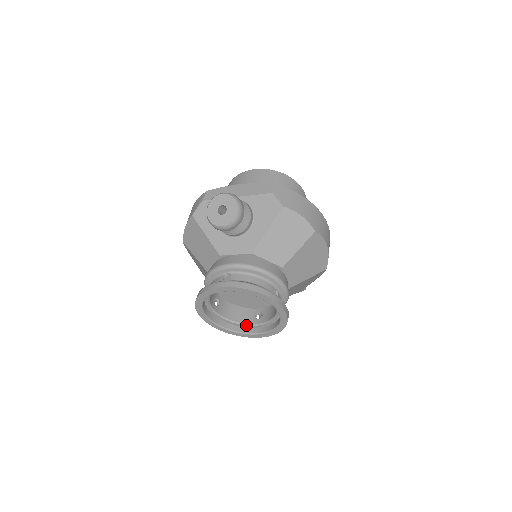
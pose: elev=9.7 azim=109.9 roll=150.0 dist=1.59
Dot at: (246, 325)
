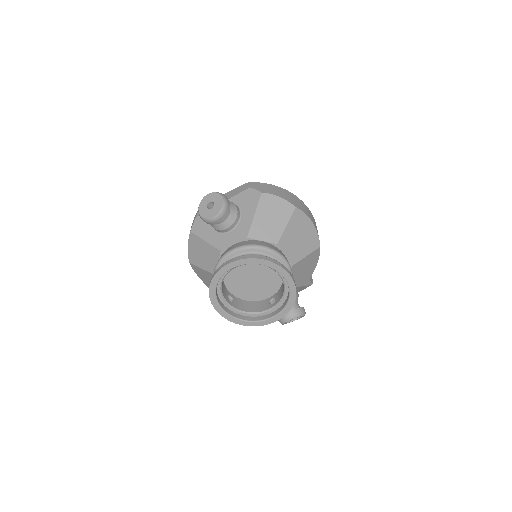
Dot at: (263, 312)
